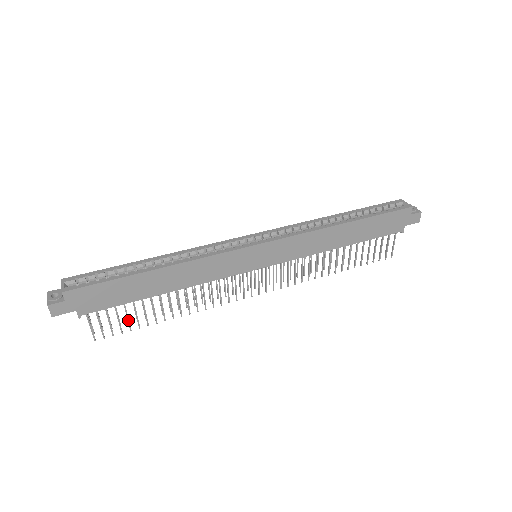
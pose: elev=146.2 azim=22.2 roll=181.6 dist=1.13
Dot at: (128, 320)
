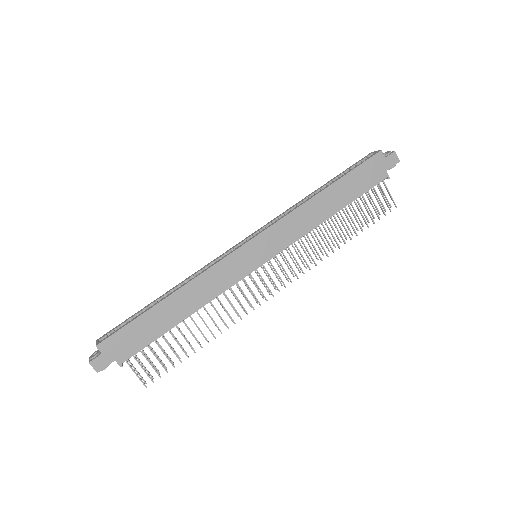
Dot at: (167, 357)
